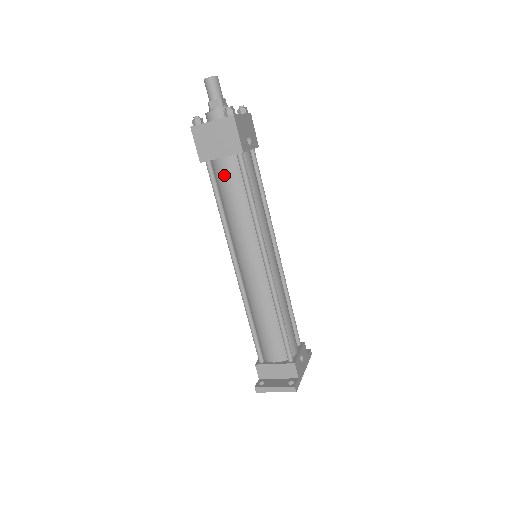
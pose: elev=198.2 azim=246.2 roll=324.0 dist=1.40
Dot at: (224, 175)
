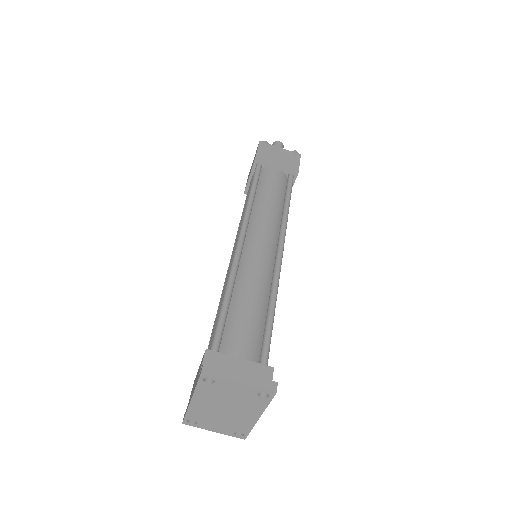
Dot at: (271, 177)
